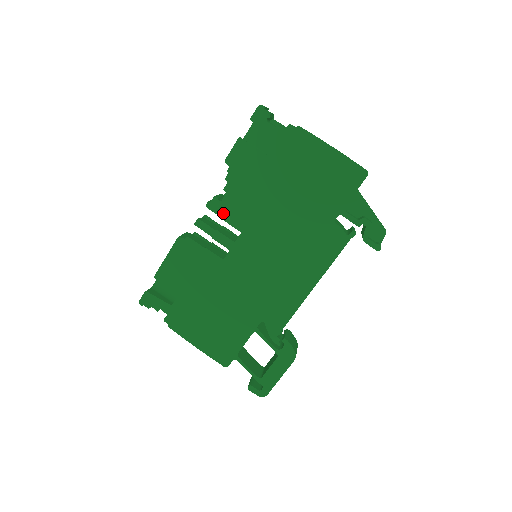
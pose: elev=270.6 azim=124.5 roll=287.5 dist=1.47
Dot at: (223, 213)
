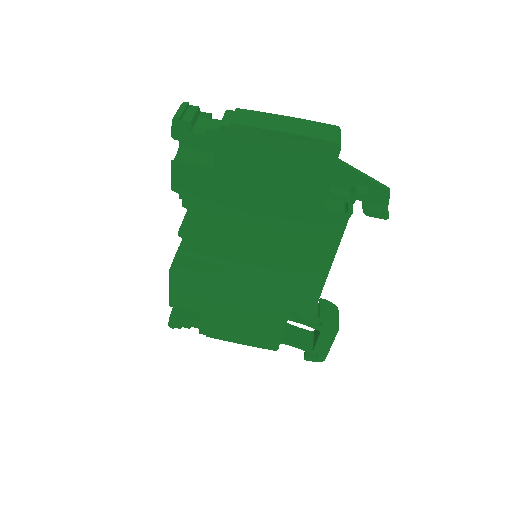
Dot at: (199, 237)
